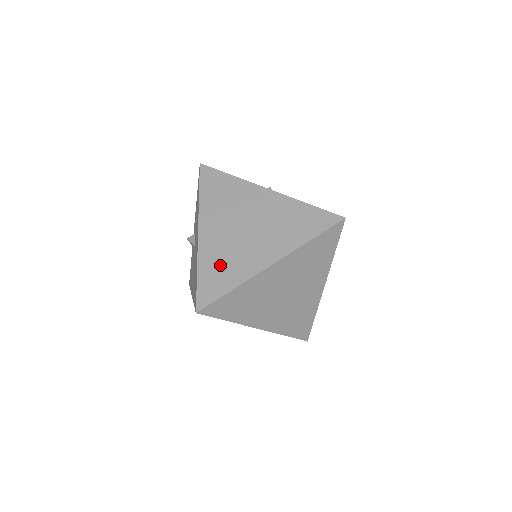
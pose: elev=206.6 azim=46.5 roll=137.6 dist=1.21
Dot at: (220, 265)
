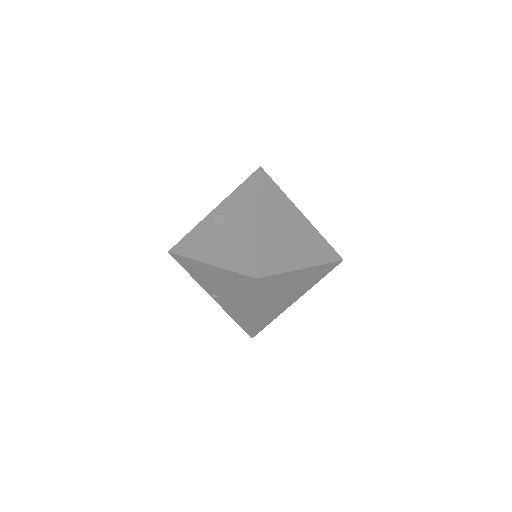
Dot at: (273, 251)
